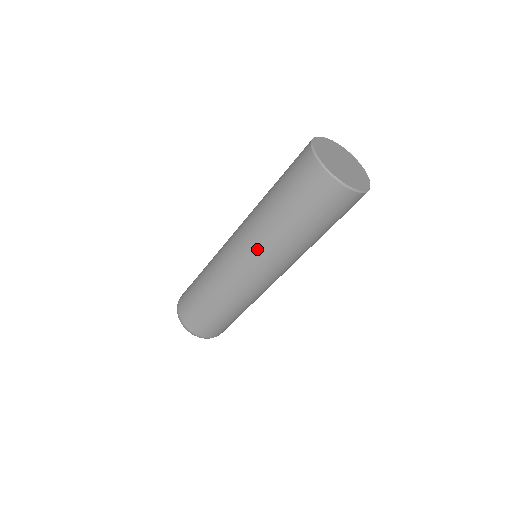
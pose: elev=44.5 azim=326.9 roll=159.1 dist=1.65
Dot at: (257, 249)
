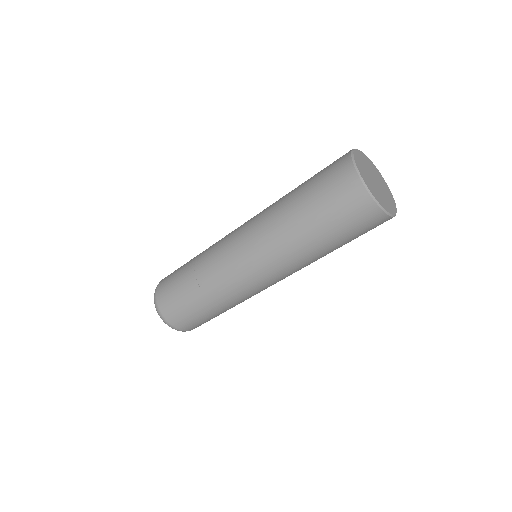
Dot at: (257, 229)
